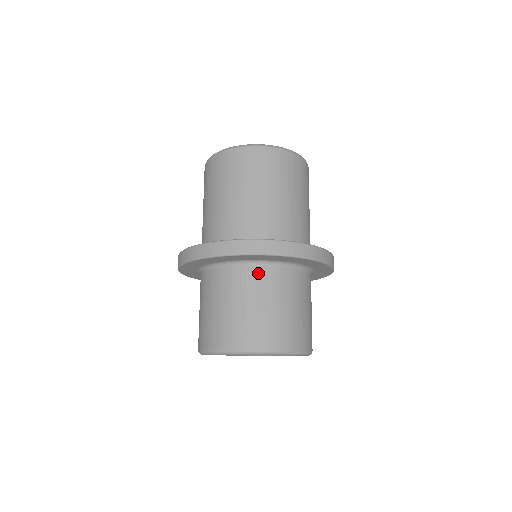
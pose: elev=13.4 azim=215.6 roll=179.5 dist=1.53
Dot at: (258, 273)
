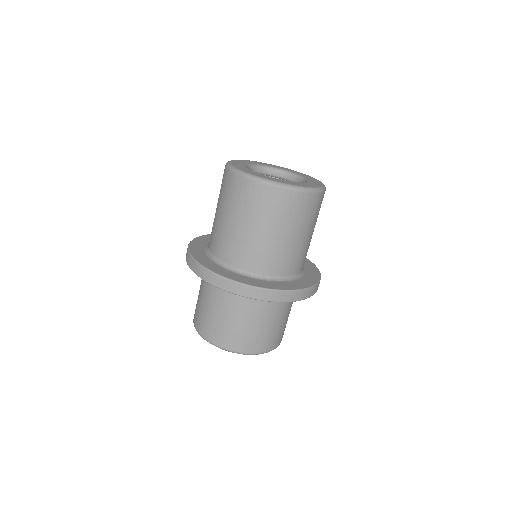
Dot at: (259, 301)
